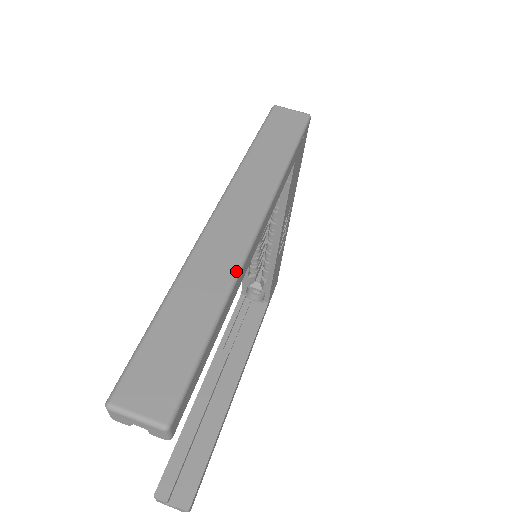
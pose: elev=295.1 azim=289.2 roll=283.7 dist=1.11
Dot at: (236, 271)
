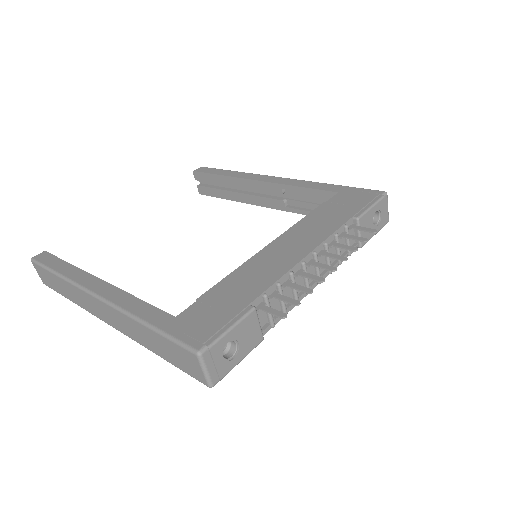
Dot at: (86, 310)
